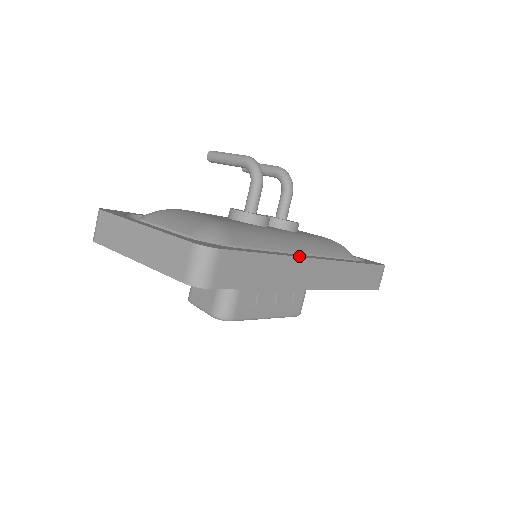
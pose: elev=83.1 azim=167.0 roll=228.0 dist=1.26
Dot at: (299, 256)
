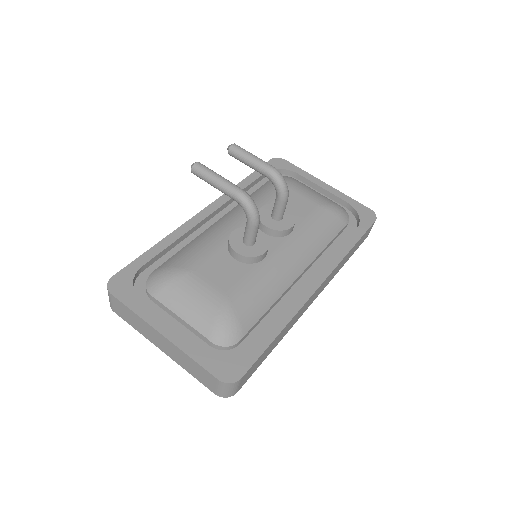
Dot at: (301, 305)
